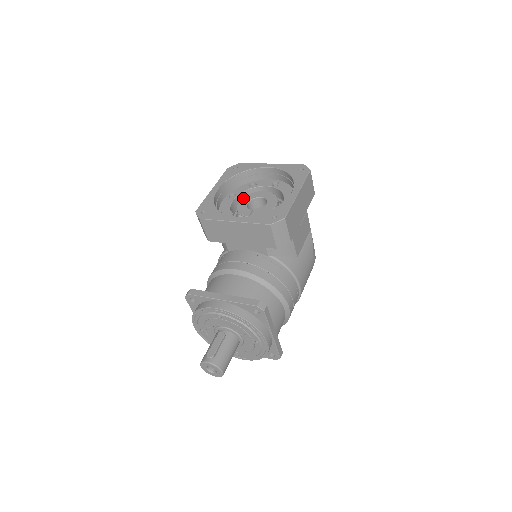
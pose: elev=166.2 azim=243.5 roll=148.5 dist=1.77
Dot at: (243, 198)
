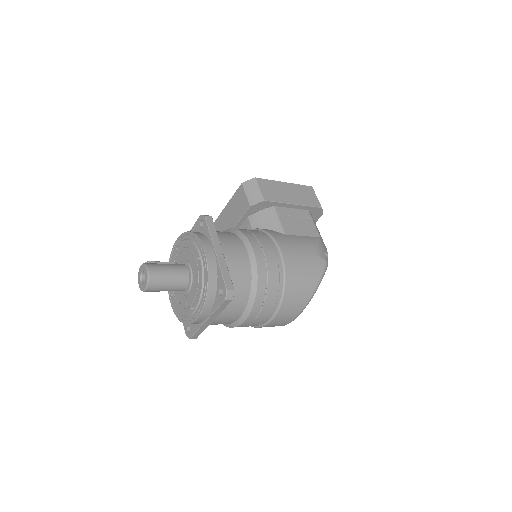
Dot at: occluded
